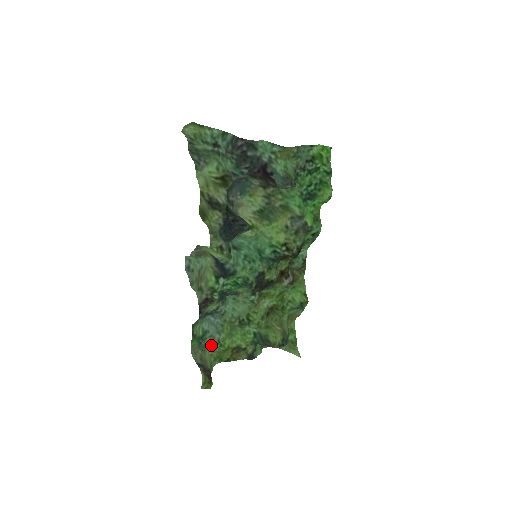
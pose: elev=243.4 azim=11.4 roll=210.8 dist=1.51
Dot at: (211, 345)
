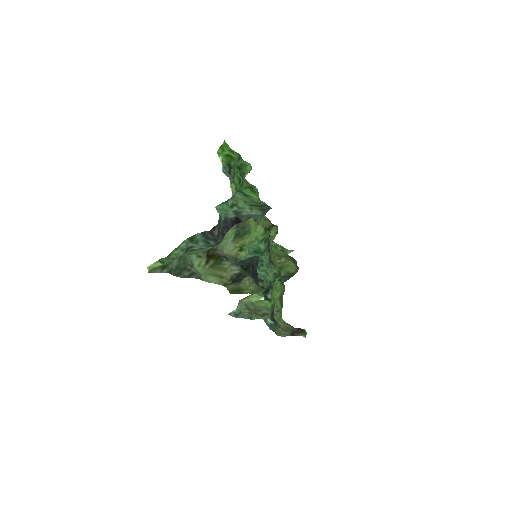
Dot at: (277, 318)
